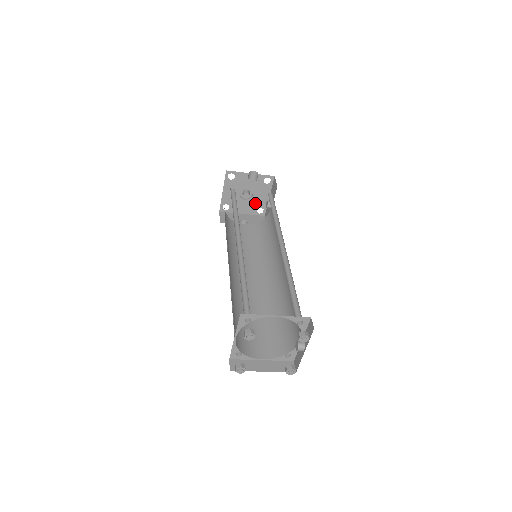
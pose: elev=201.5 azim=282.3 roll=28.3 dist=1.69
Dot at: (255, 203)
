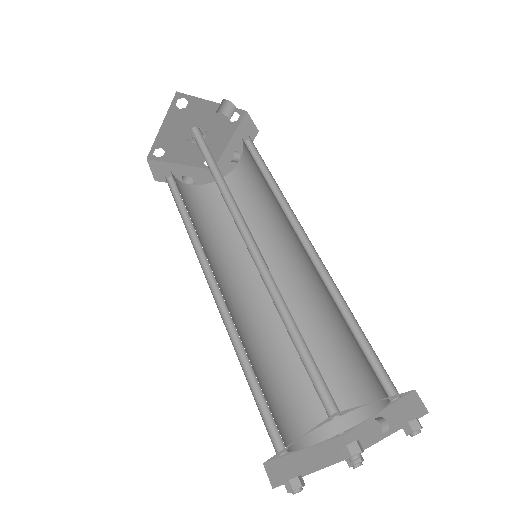
Dot at: occluded
